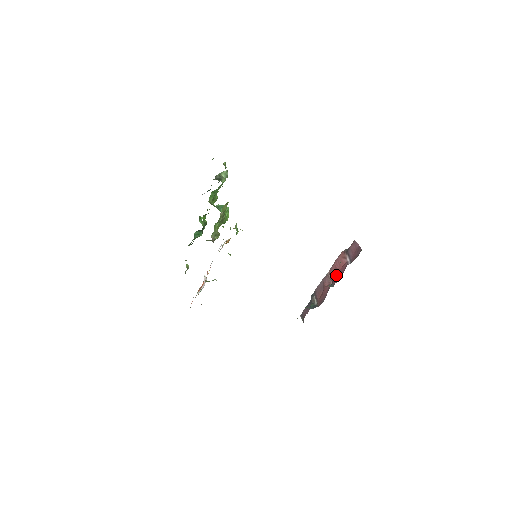
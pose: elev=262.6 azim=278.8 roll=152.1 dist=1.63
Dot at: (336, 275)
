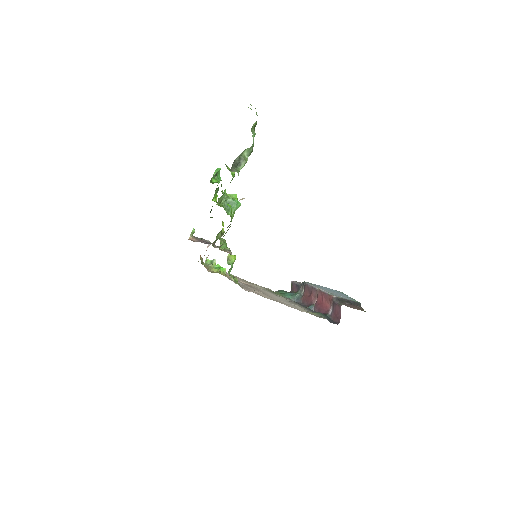
Dot at: (320, 304)
